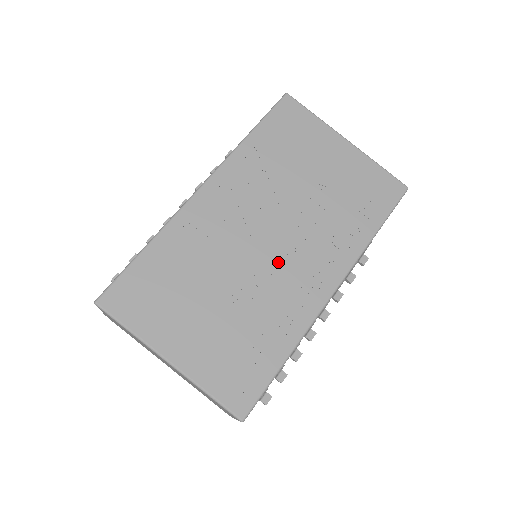
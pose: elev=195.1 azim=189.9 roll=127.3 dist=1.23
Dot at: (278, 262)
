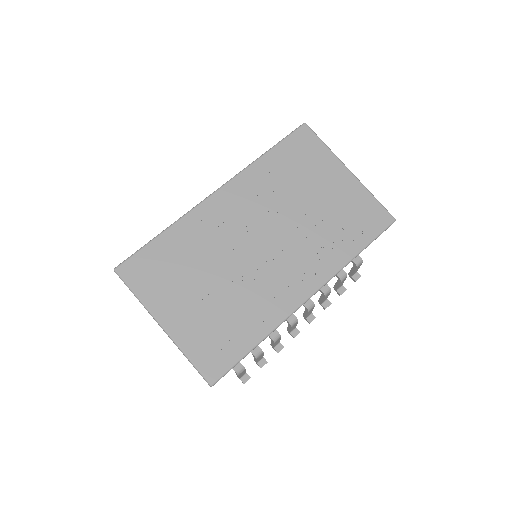
Dot at: (267, 264)
